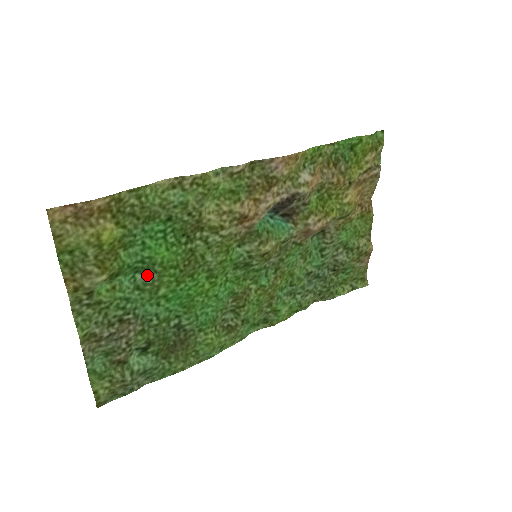
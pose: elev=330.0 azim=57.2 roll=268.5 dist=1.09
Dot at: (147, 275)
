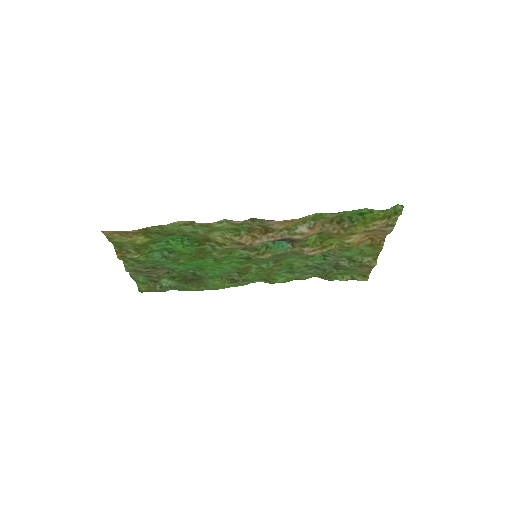
Dot at: (171, 253)
